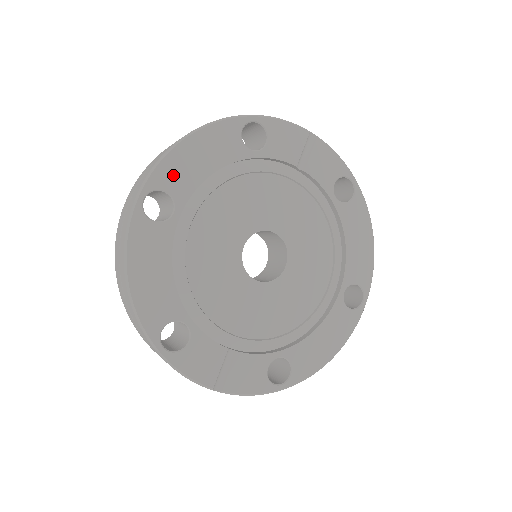
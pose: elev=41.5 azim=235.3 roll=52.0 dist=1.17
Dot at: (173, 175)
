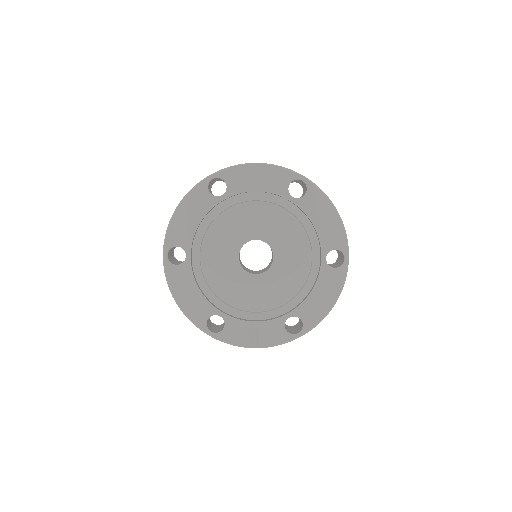
Dot at: (177, 235)
